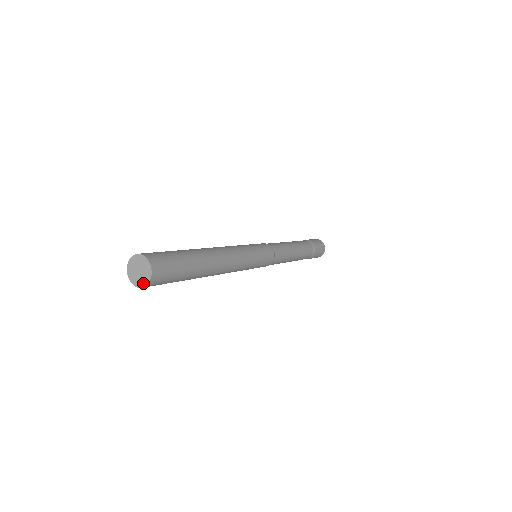
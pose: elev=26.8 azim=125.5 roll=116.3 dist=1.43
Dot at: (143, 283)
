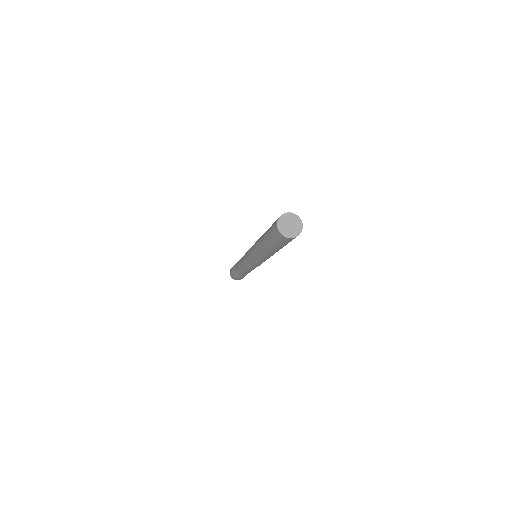
Dot at: (291, 235)
